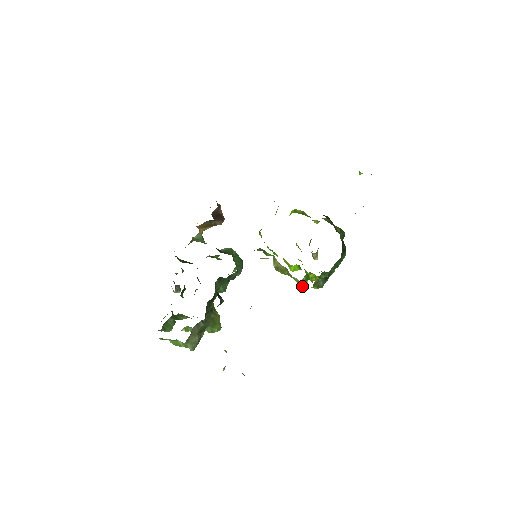
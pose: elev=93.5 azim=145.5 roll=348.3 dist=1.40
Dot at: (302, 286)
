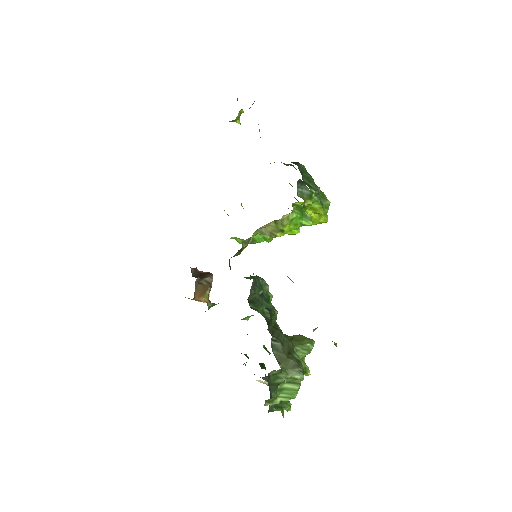
Dot at: (307, 221)
